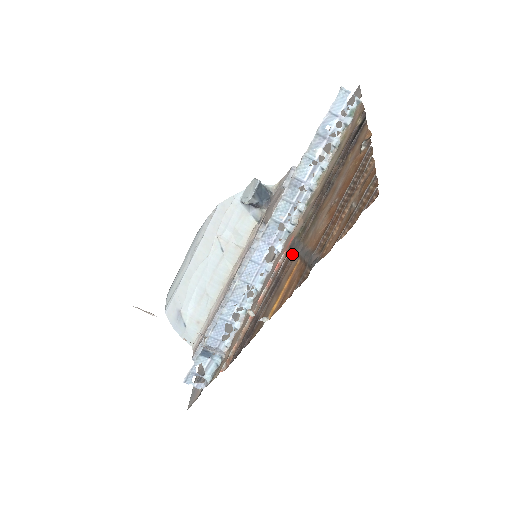
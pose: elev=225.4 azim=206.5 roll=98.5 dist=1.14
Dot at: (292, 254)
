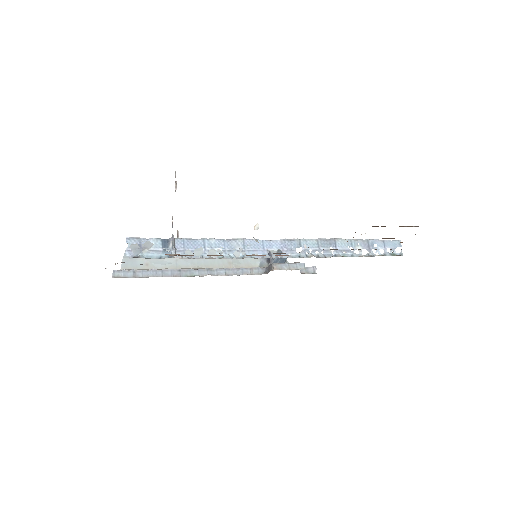
Dot at: occluded
